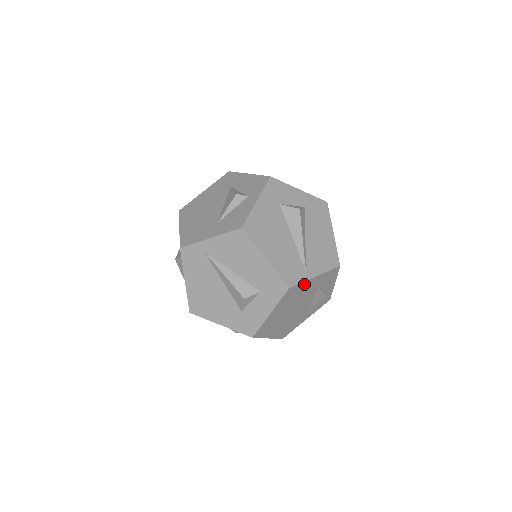
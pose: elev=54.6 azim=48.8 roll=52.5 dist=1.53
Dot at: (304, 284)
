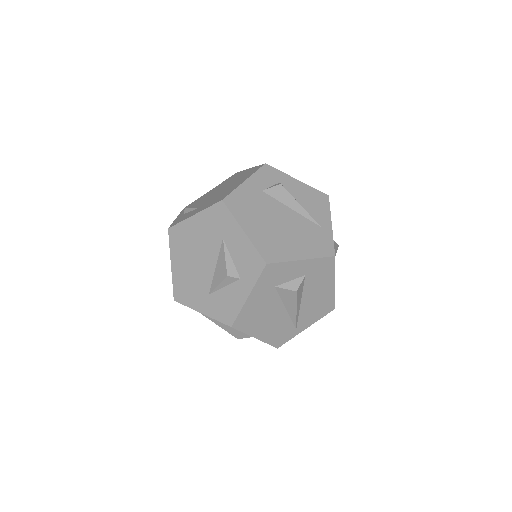
Dot at: occluded
